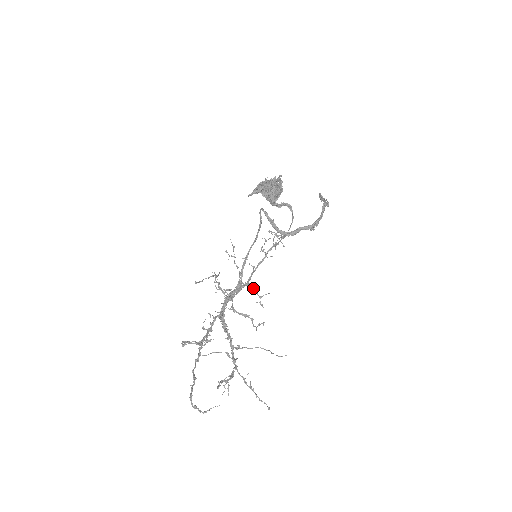
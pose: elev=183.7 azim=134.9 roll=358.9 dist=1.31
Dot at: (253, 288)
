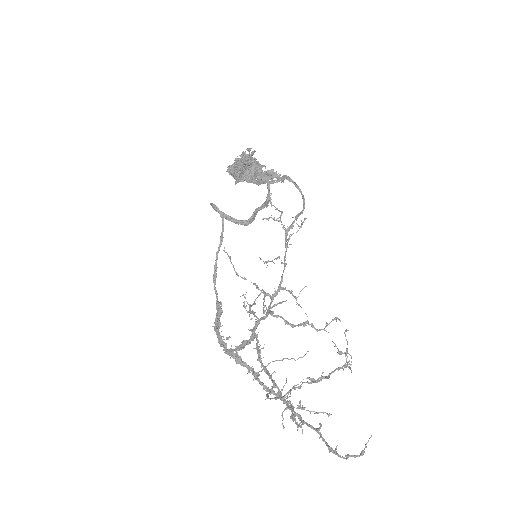
Dot at: occluded
